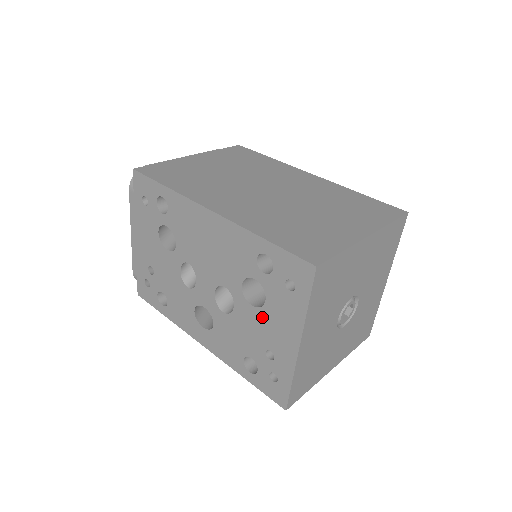
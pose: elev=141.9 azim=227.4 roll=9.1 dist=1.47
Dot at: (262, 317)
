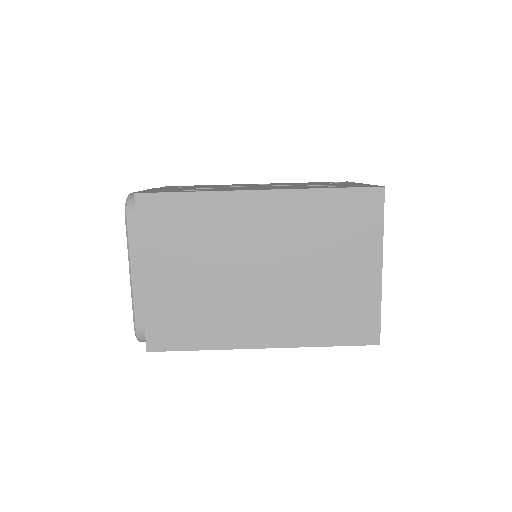
Dot at: occluded
